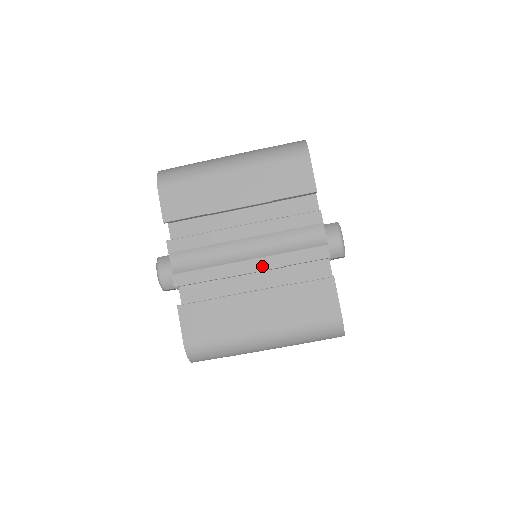
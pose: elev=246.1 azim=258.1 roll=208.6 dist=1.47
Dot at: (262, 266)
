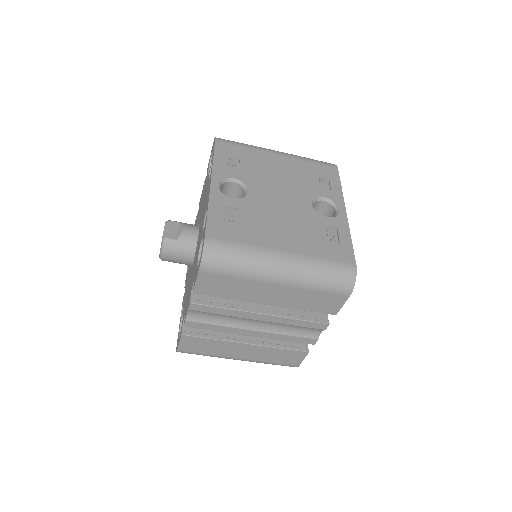
Dot at: (262, 336)
